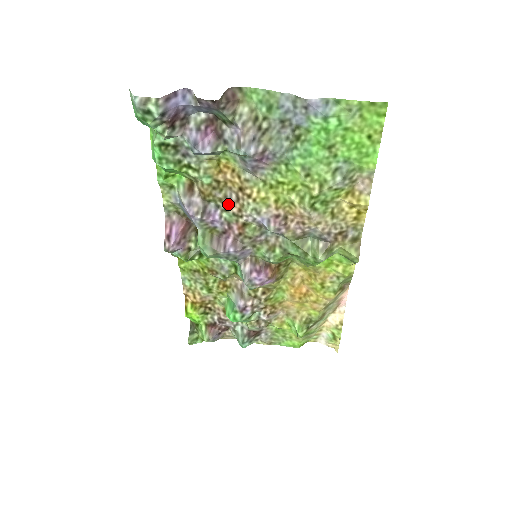
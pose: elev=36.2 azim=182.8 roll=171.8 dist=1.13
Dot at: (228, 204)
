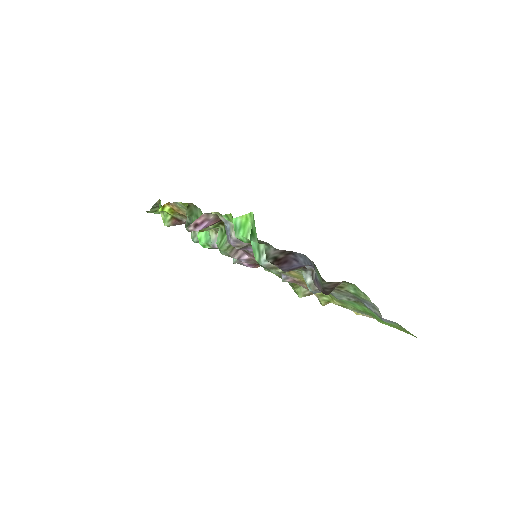
Dot at: occluded
